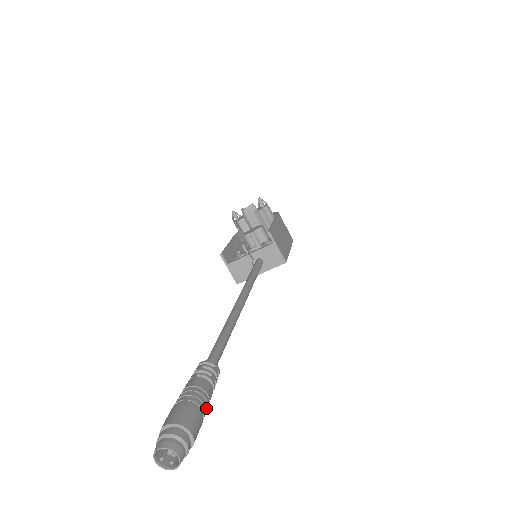
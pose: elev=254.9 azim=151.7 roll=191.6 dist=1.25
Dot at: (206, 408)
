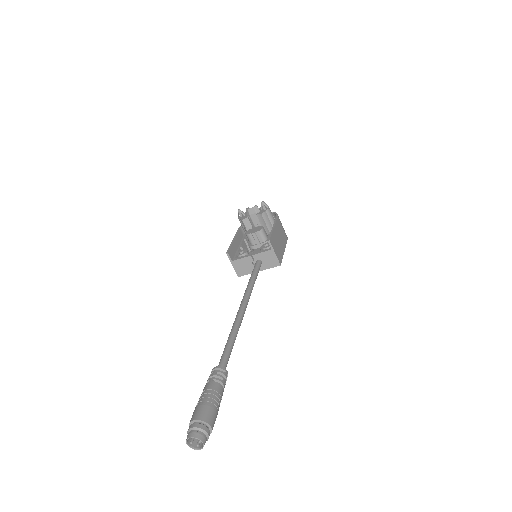
Dot at: (219, 406)
